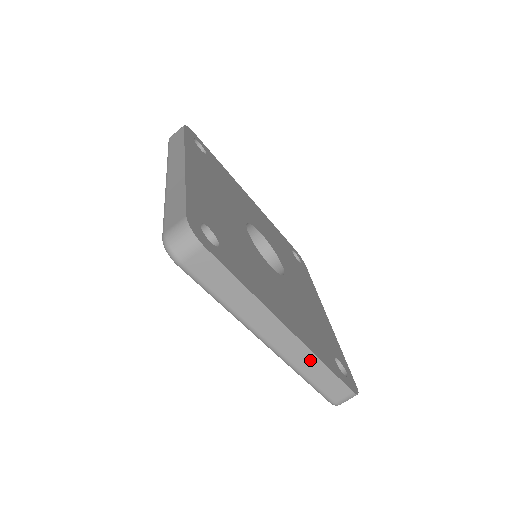
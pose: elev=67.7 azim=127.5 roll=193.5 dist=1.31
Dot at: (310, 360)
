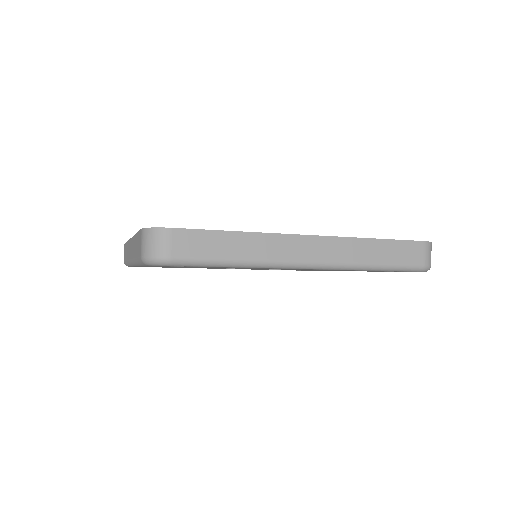
Dot at: (356, 246)
